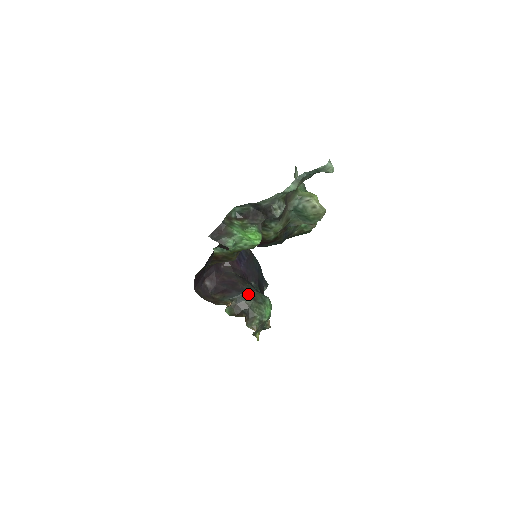
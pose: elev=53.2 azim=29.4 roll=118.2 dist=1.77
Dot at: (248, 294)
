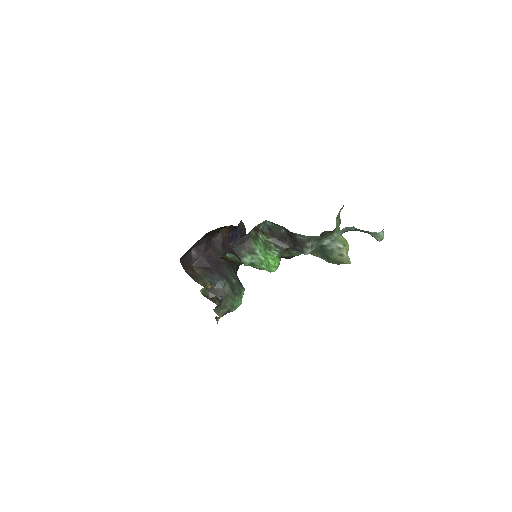
Dot at: (229, 282)
